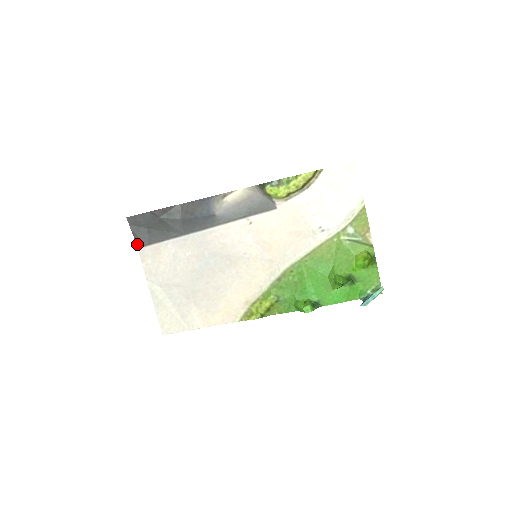
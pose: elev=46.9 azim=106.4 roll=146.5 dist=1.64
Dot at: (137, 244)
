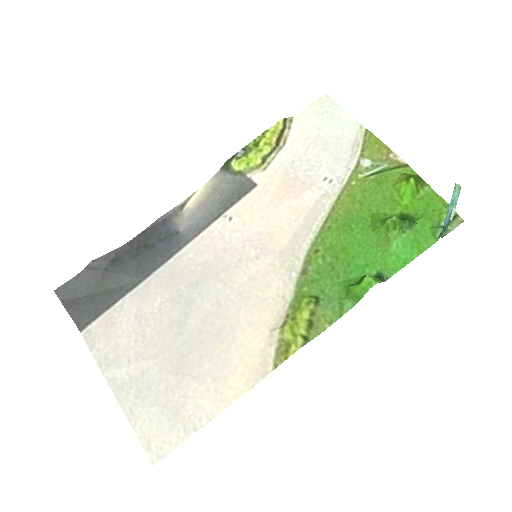
Dot at: (78, 326)
